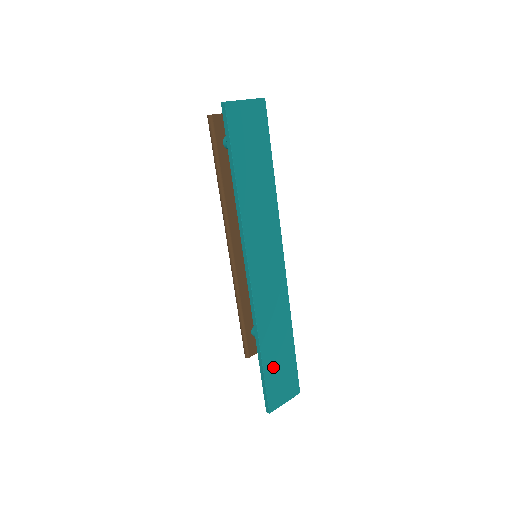
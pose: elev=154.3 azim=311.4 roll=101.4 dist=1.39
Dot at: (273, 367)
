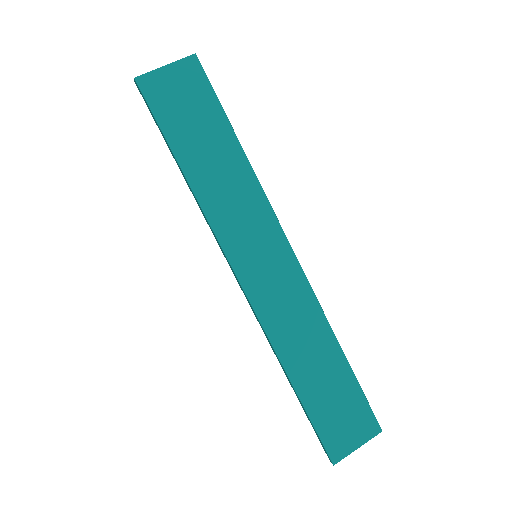
Dot at: (320, 400)
